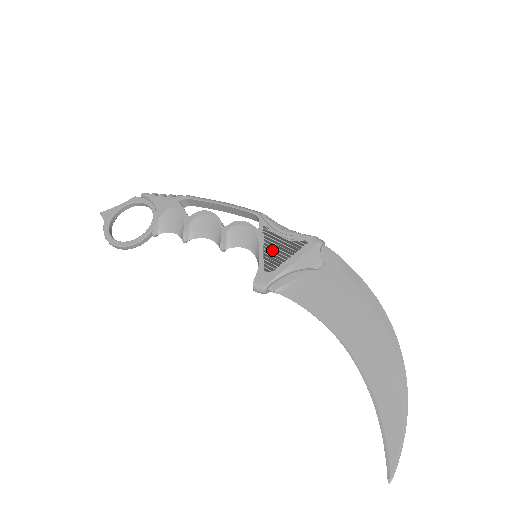
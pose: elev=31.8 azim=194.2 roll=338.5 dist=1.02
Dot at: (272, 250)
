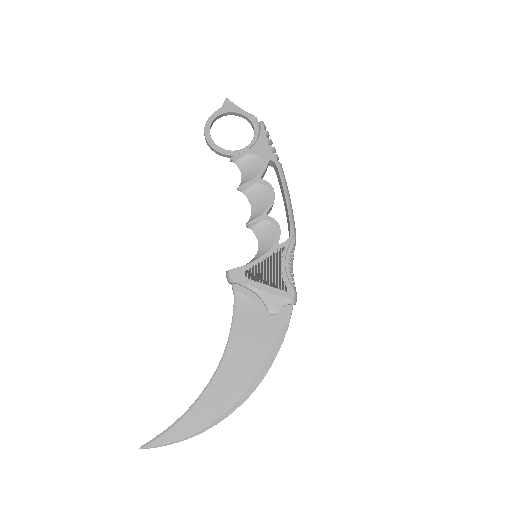
Dot at: (266, 267)
